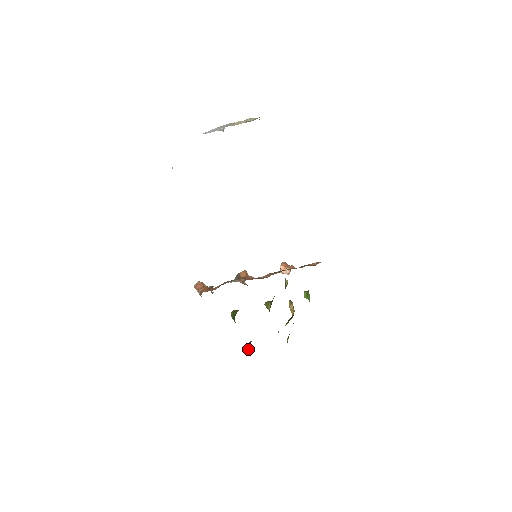
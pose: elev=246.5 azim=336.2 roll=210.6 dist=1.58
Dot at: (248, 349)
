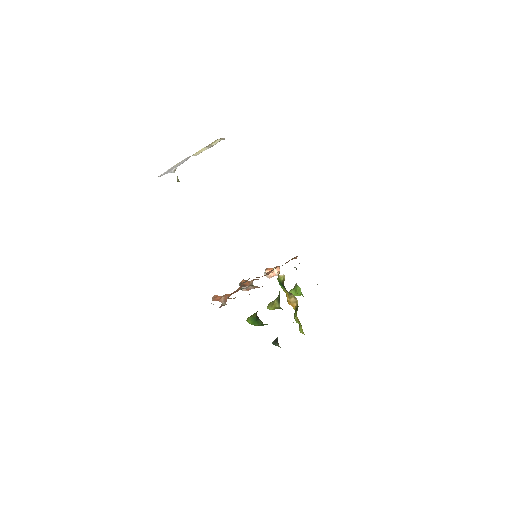
Dot at: (278, 345)
